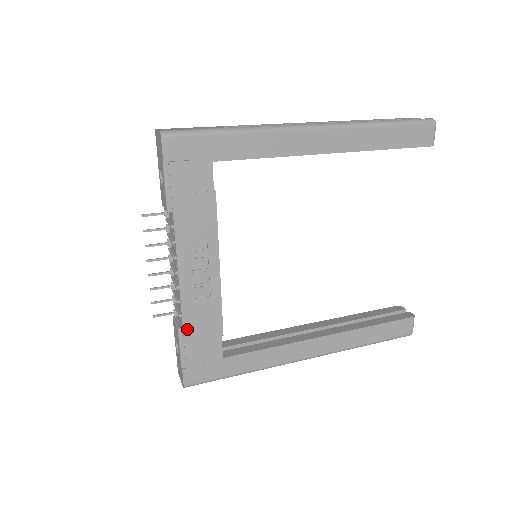
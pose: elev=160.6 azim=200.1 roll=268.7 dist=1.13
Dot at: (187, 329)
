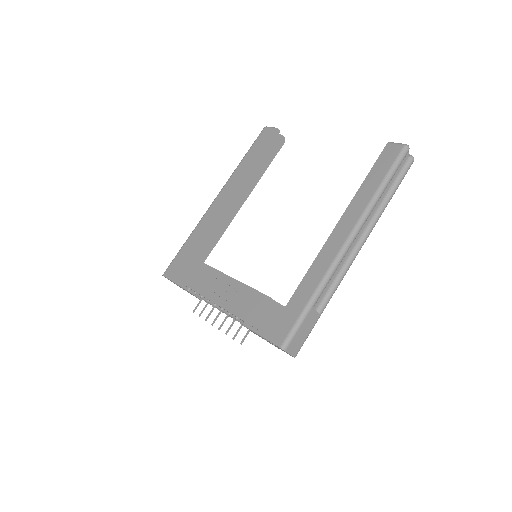
Dot at: (246, 319)
